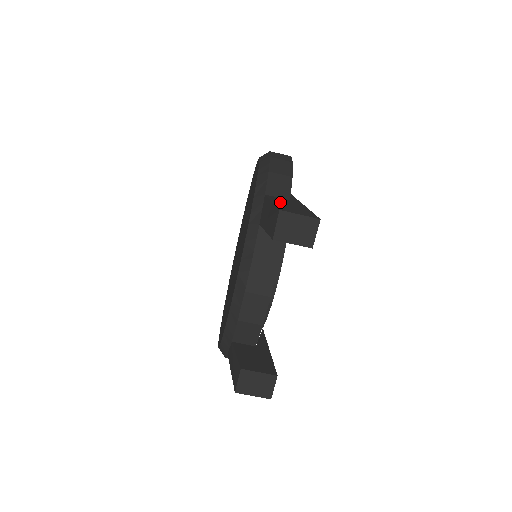
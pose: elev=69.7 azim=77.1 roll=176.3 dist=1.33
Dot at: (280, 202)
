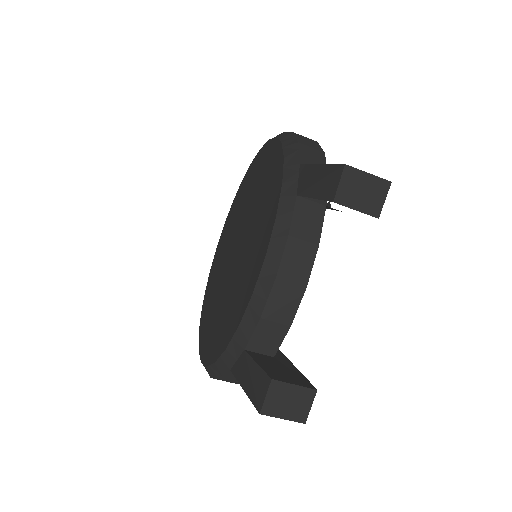
Dot at: occluded
